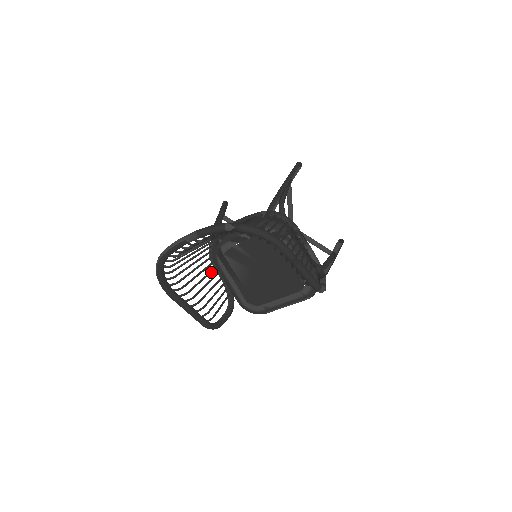
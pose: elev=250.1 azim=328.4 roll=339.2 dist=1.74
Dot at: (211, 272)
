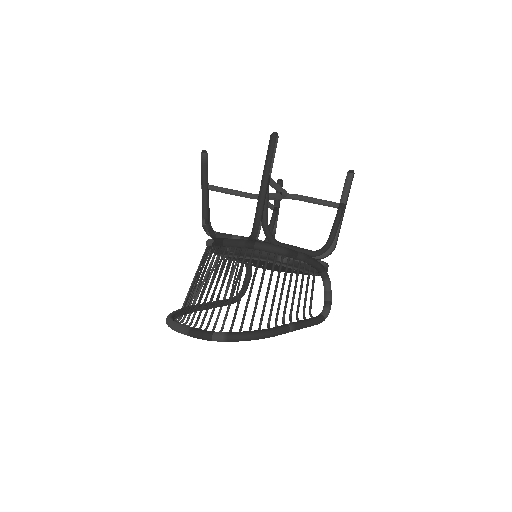
Dot at: (218, 262)
